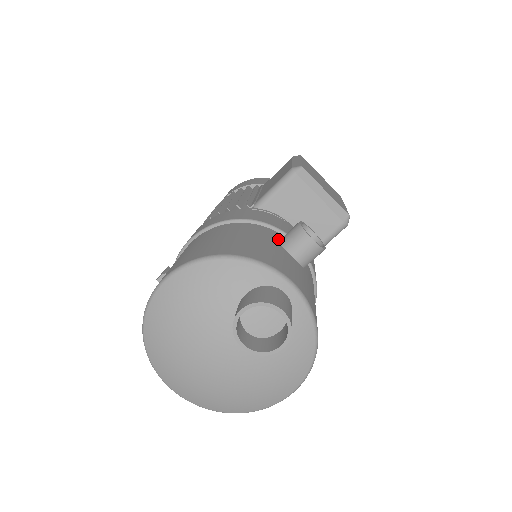
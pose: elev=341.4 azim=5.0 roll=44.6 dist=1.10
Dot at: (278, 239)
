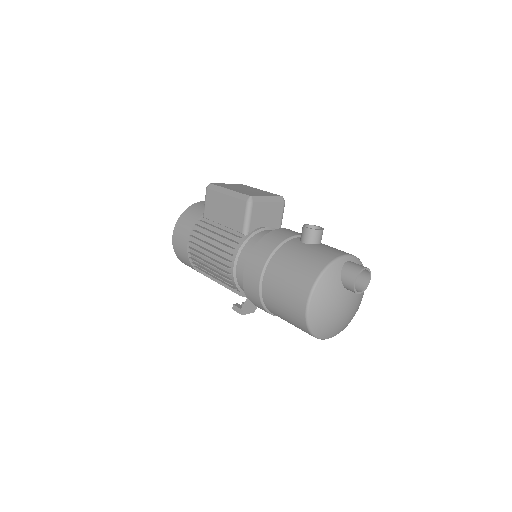
Dot at: (301, 242)
